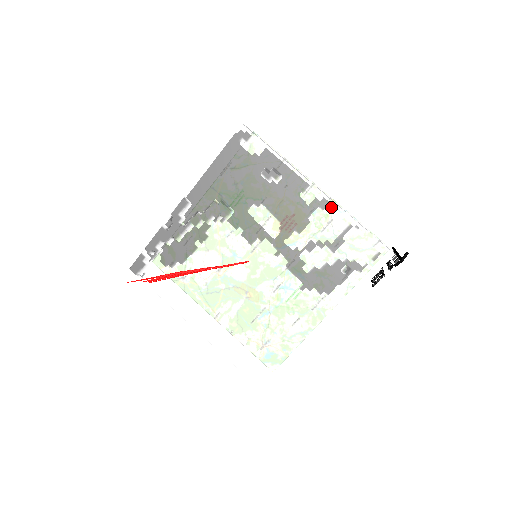
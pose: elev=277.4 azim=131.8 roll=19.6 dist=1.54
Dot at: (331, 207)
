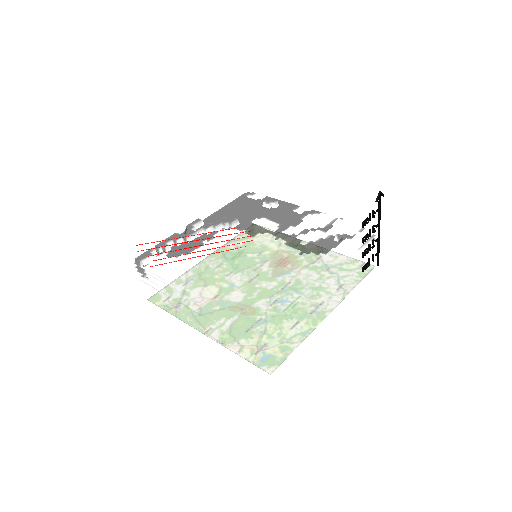
Dot at: (319, 213)
